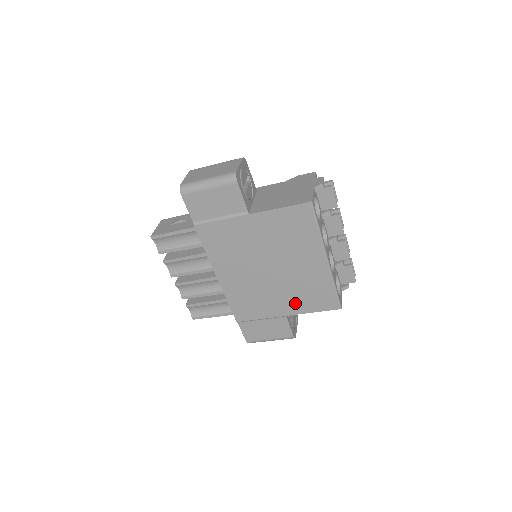
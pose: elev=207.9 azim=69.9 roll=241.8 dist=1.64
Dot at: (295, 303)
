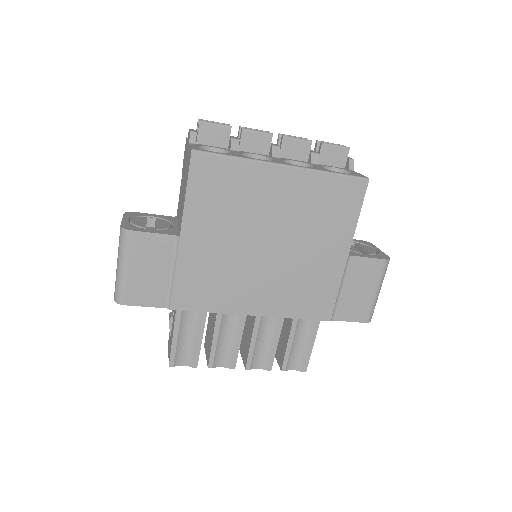
Dot at: (334, 235)
